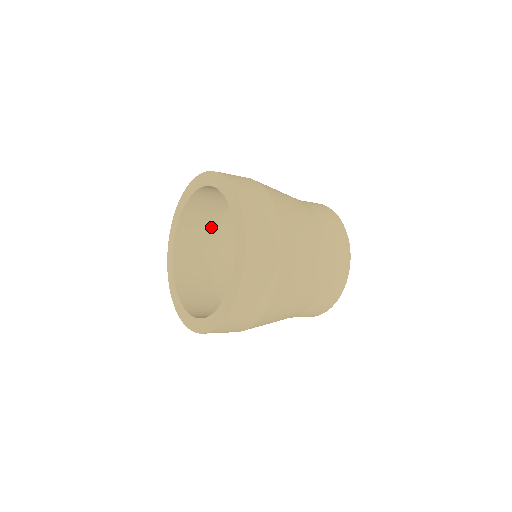
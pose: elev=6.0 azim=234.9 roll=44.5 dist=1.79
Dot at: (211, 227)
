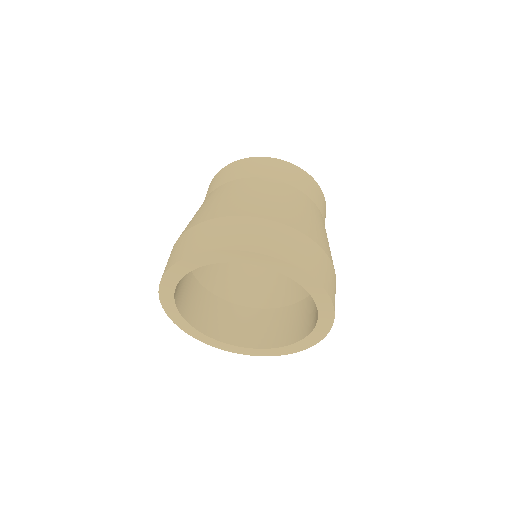
Dot at: occluded
